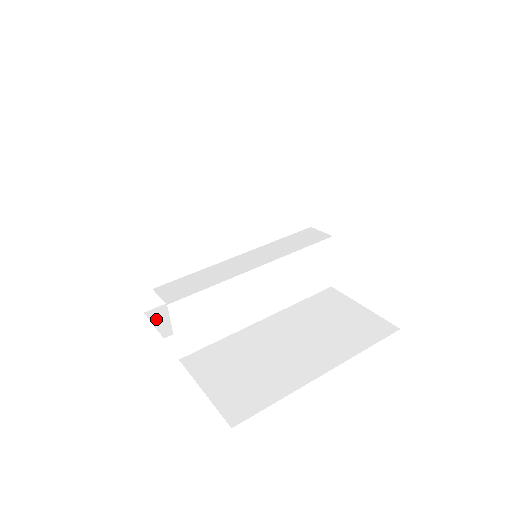
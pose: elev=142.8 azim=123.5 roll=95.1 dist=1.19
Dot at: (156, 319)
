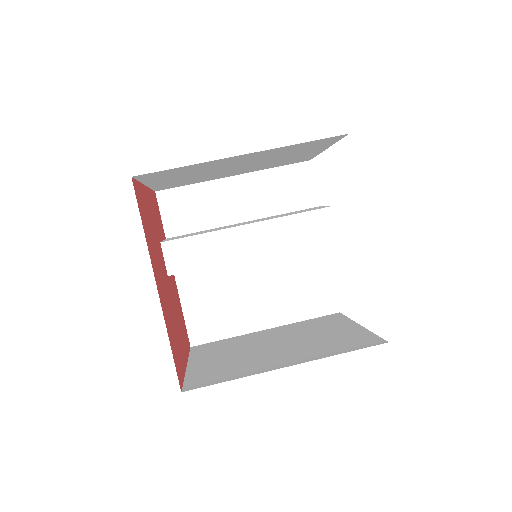
Dot at: (164, 208)
